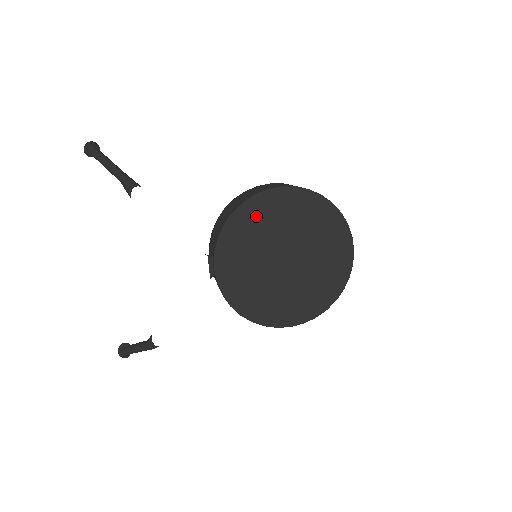
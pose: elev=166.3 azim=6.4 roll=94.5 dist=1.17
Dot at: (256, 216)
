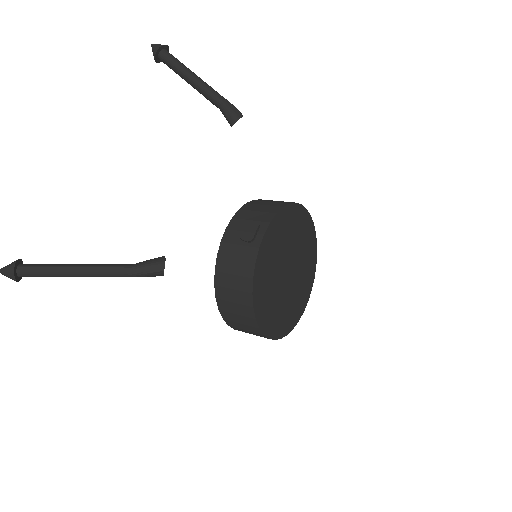
Dot at: (296, 220)
